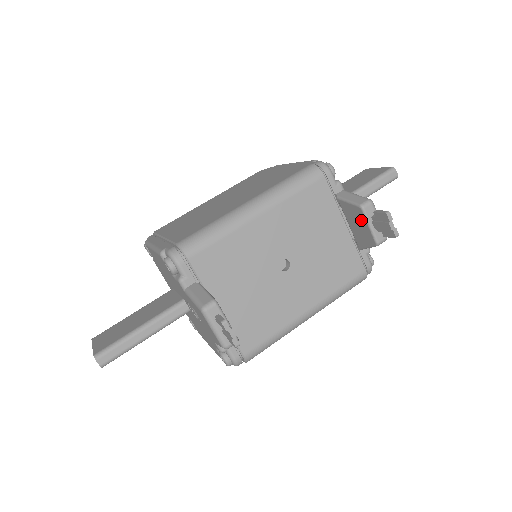
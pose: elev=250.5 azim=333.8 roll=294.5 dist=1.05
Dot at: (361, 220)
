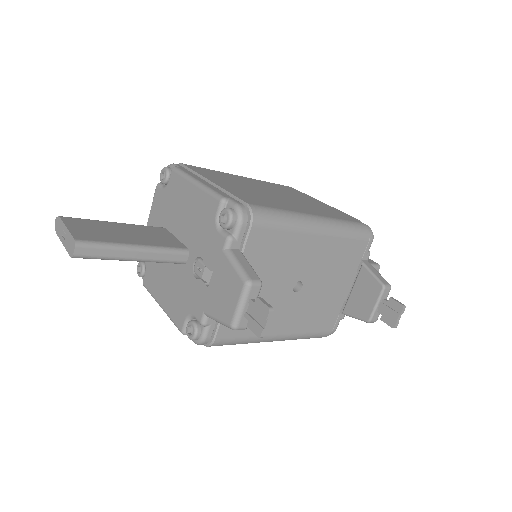
Dot at: (372, 295)
